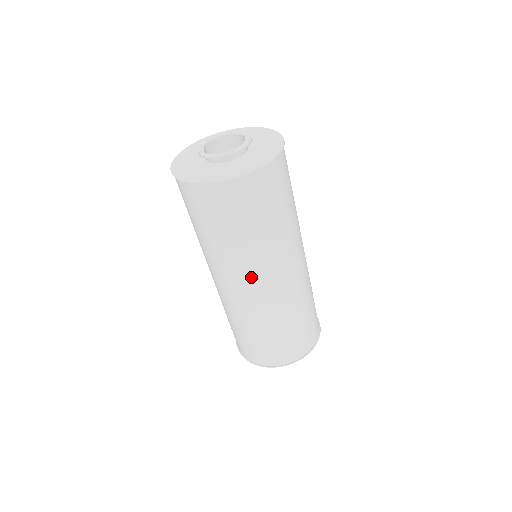
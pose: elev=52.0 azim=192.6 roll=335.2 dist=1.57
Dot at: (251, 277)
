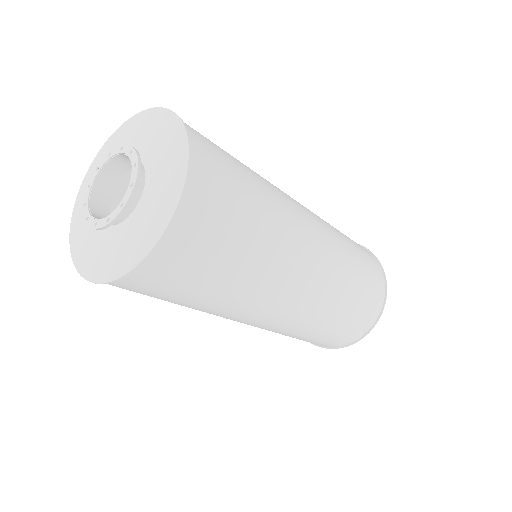
Dot at: occluded
